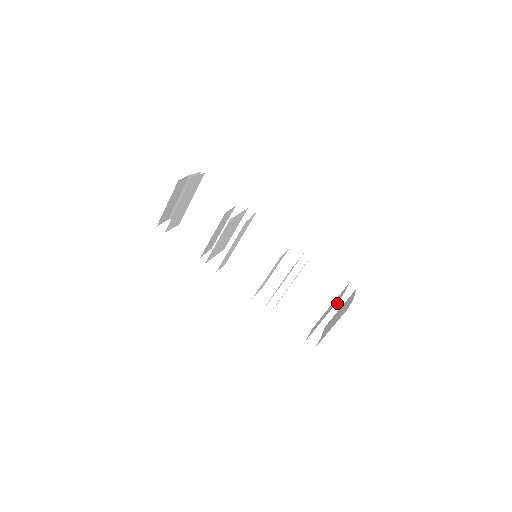
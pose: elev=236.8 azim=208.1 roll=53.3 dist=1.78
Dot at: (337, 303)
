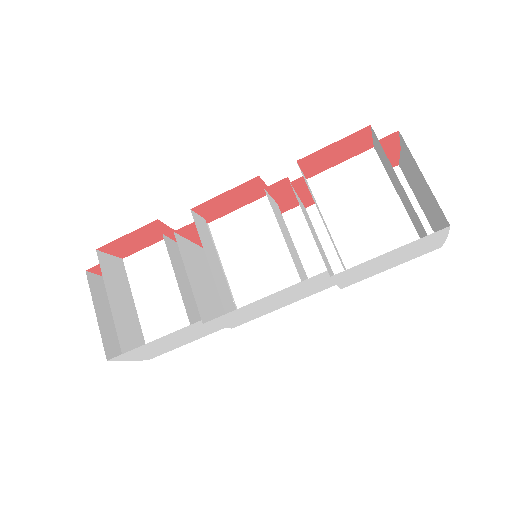
Dot at: occluded
